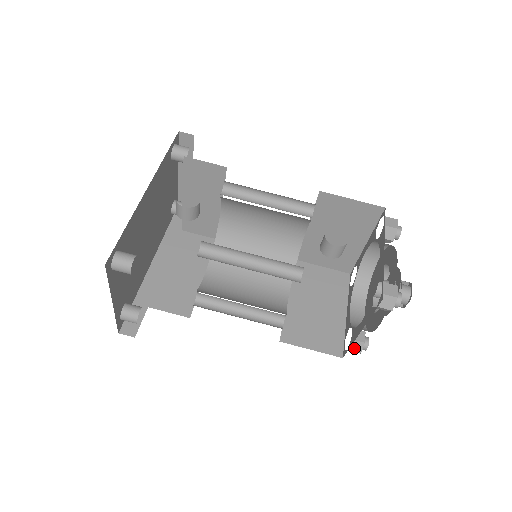
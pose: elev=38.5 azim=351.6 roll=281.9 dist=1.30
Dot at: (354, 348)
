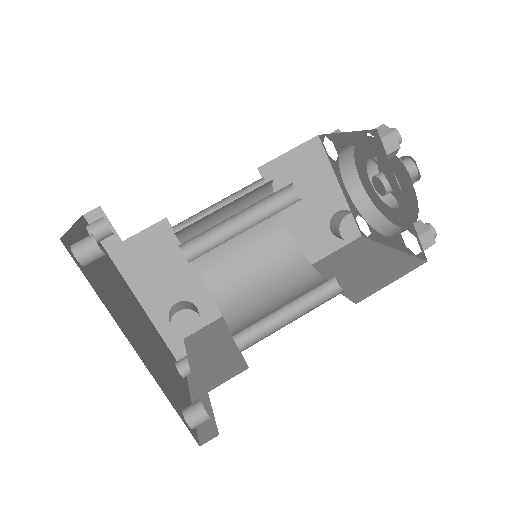
Dot at: occluded
